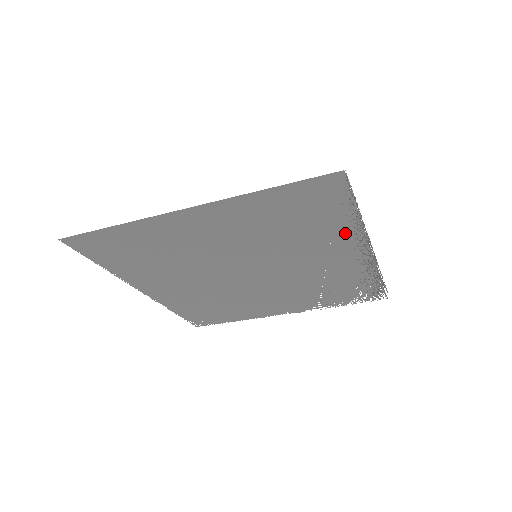
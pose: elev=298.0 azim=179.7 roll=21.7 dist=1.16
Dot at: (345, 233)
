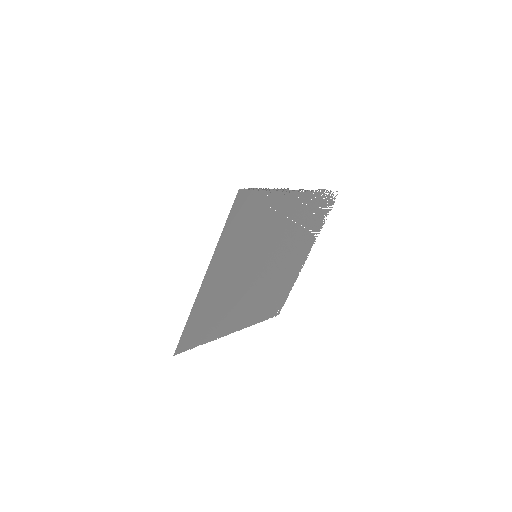
Dot at: (276, 201)
